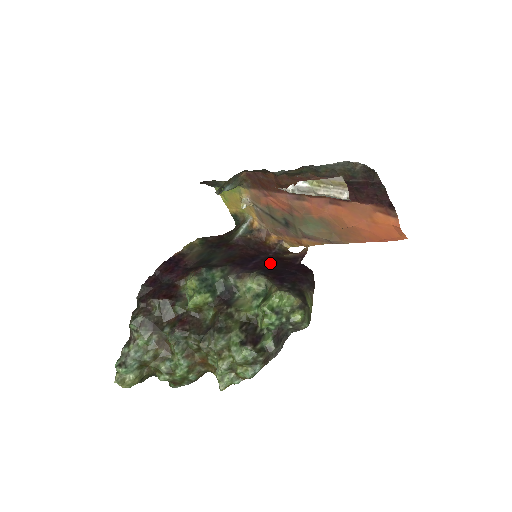
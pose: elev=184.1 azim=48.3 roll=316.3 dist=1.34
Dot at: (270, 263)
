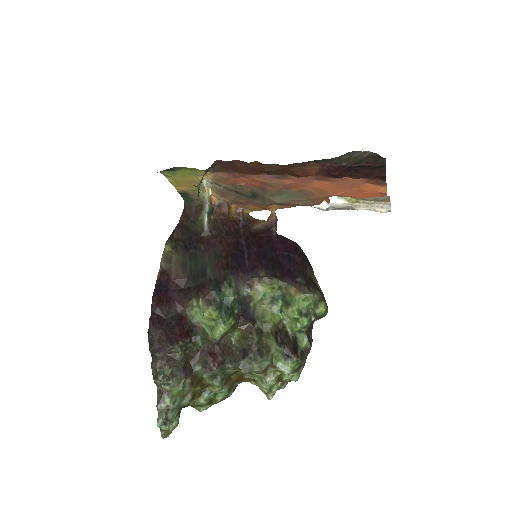
Dot at: (257, 249)
